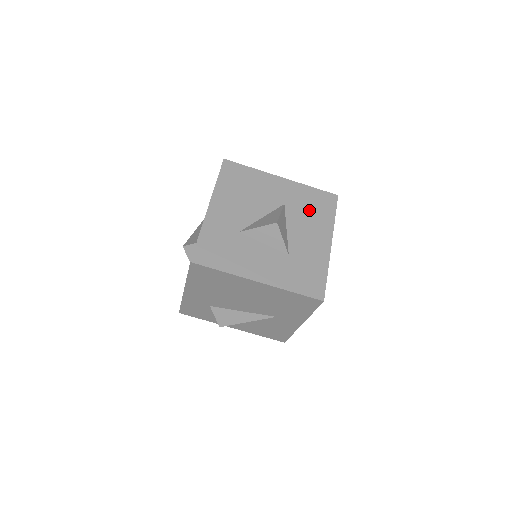
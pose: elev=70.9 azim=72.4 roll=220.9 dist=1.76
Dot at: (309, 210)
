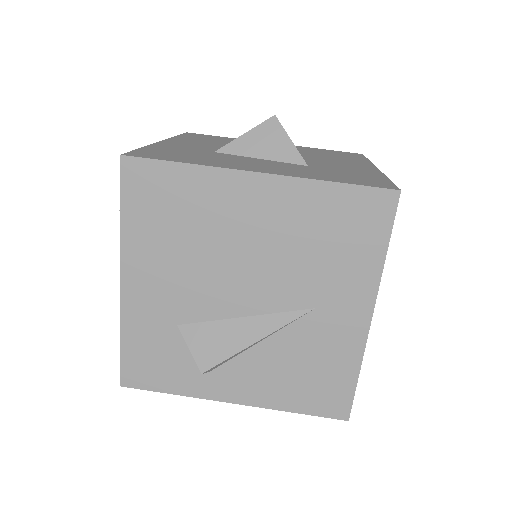
Dot at: (325, 154)
